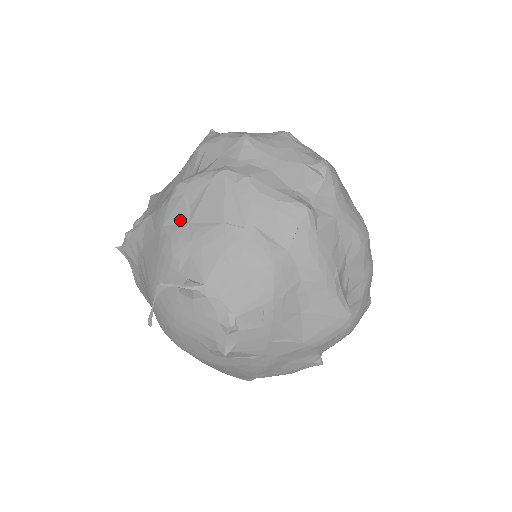
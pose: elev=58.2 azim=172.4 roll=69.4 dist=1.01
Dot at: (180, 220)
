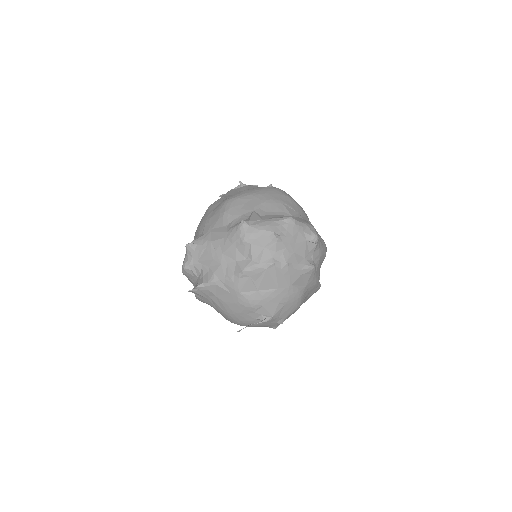
Dot at: (251, 289)
